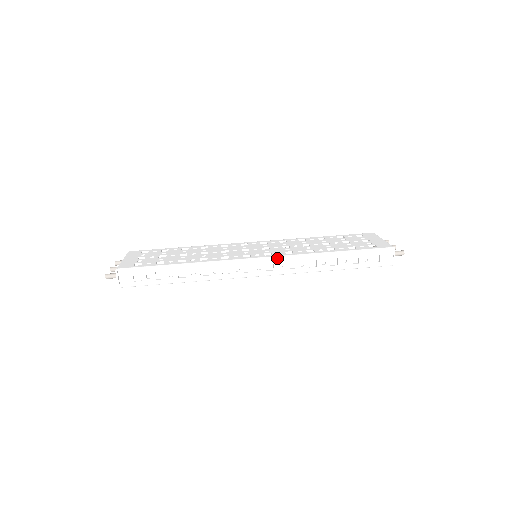
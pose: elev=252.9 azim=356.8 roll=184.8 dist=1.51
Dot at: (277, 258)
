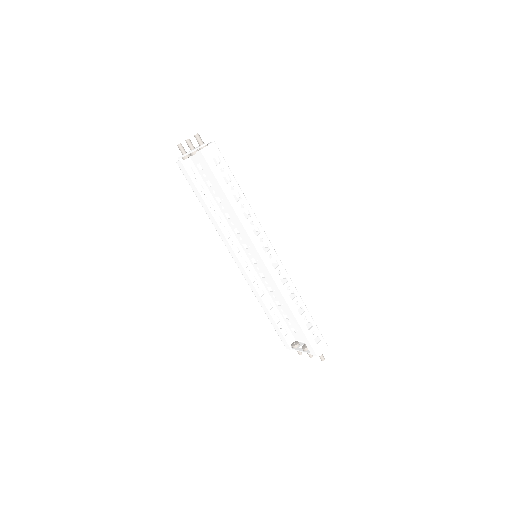
Dot at: (283, 266)
